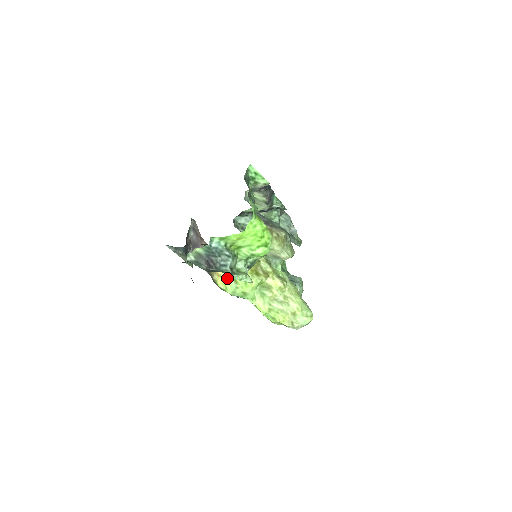
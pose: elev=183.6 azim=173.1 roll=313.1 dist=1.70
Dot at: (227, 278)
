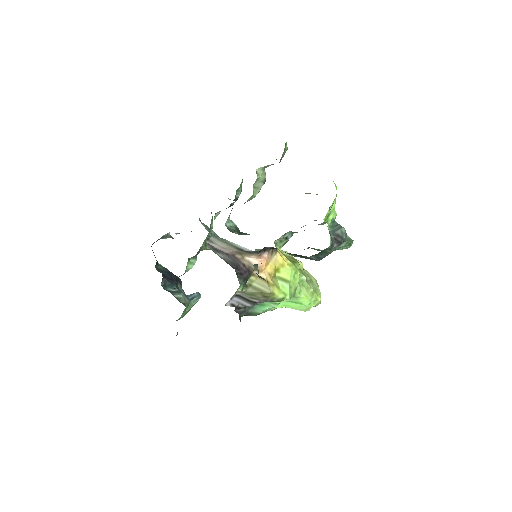
Dot at: (278, 284)
